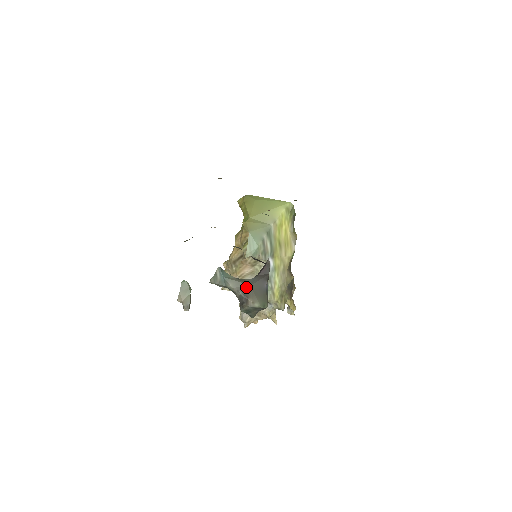
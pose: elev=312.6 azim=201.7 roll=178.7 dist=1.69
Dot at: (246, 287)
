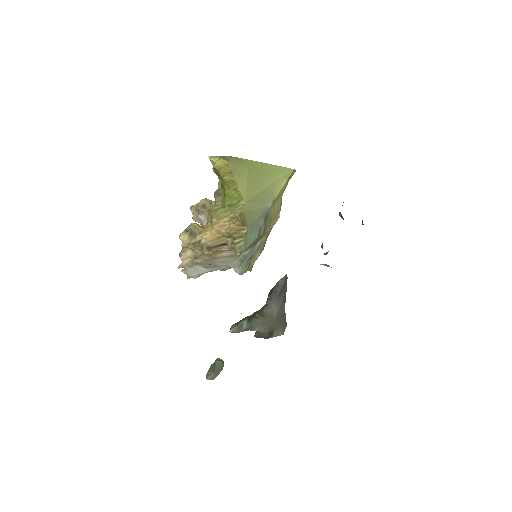
Dot at: (271, 323)
